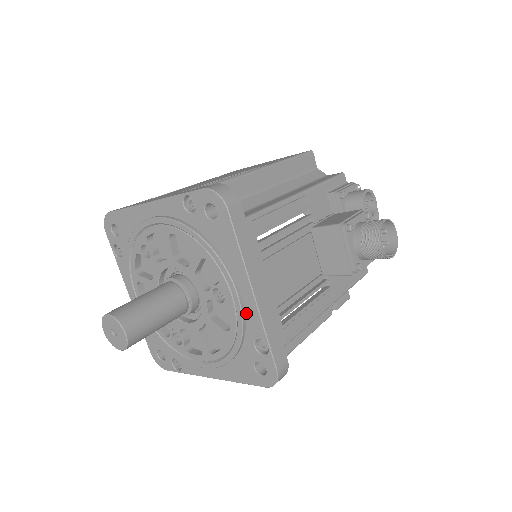
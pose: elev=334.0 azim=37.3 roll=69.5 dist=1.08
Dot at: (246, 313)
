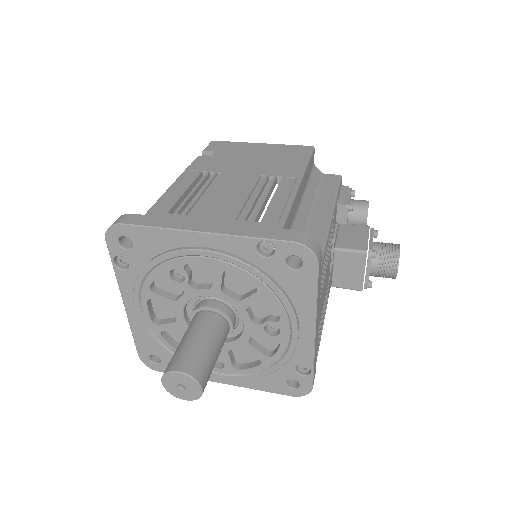
Dot at: (298, 346)
